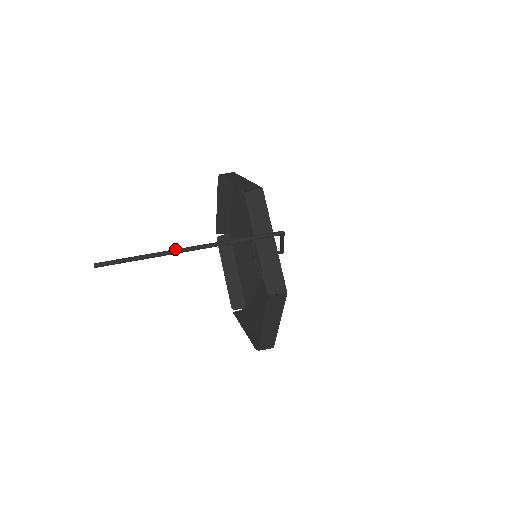
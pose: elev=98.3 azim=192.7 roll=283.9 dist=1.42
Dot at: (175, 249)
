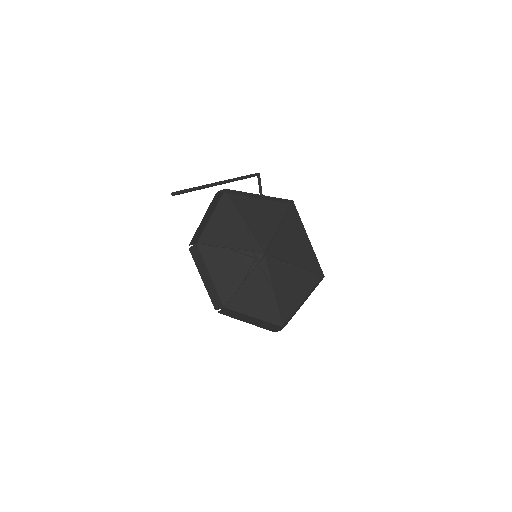
Dot at: (211, 184)
